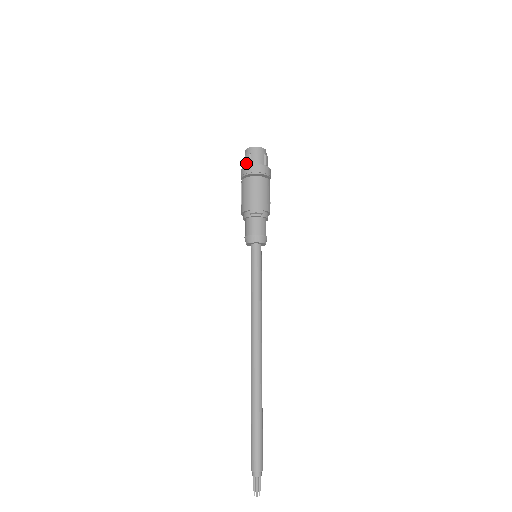
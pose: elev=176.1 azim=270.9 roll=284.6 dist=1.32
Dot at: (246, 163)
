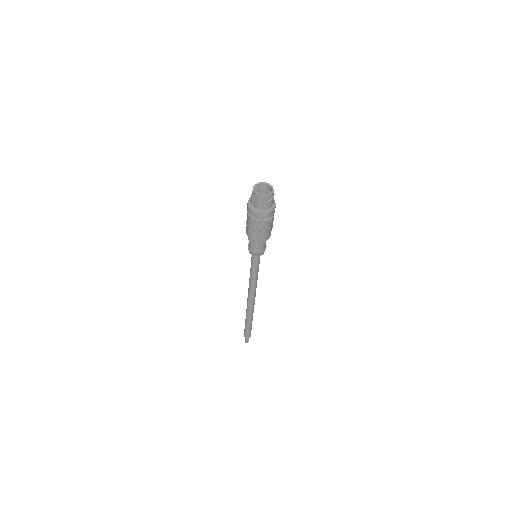
Dot at: (250, 202)
